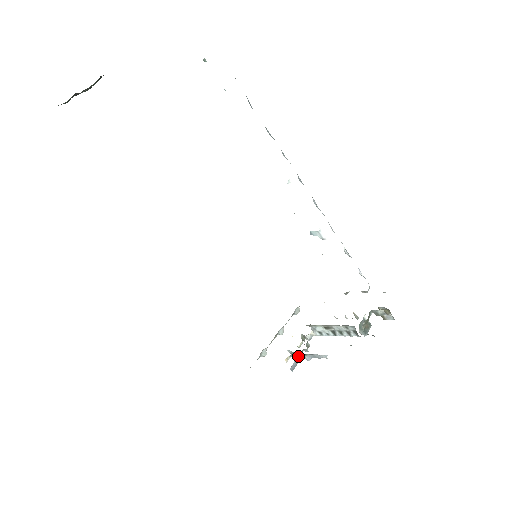
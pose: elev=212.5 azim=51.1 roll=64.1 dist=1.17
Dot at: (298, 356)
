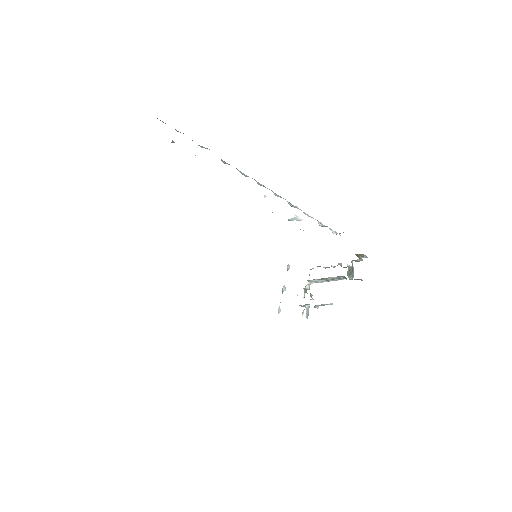
Dot at: (307, 306)
